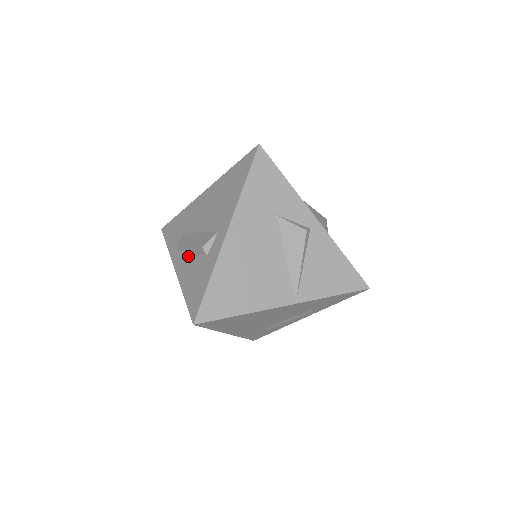
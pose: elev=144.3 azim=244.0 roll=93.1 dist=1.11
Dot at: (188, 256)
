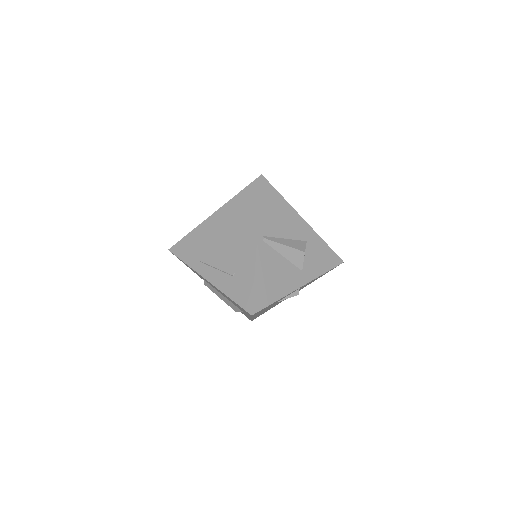
Dot at: occluded
